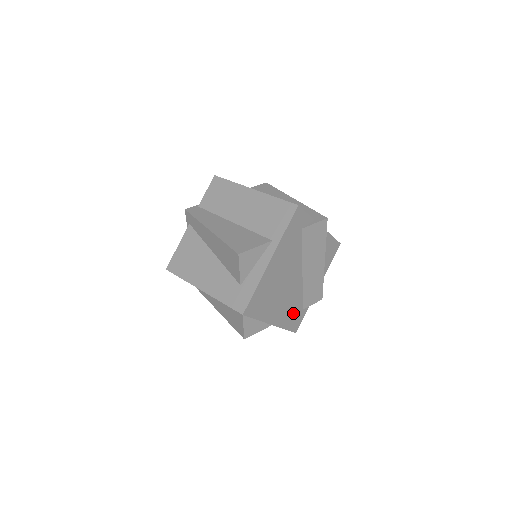
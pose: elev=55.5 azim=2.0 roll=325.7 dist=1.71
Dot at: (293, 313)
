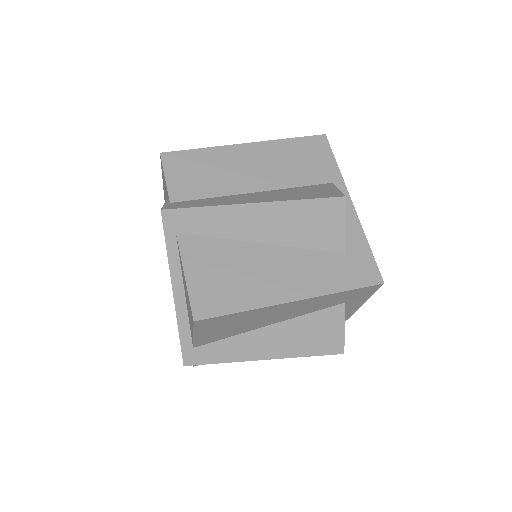
Dot at: occluded
